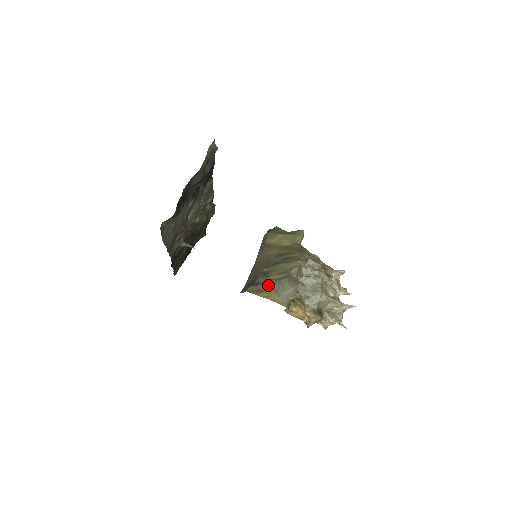
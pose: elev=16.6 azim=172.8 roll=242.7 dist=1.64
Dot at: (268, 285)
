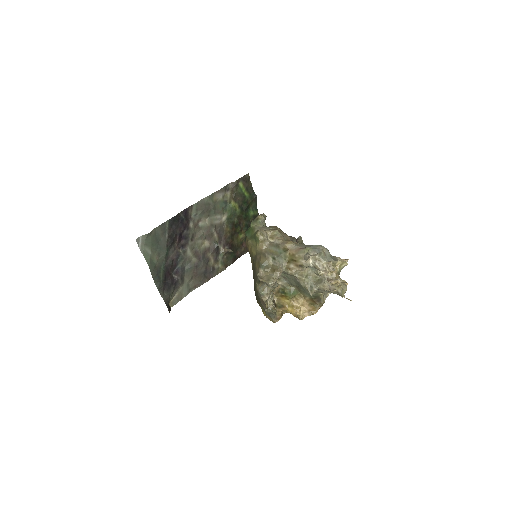
Dot at: (259, 301)
